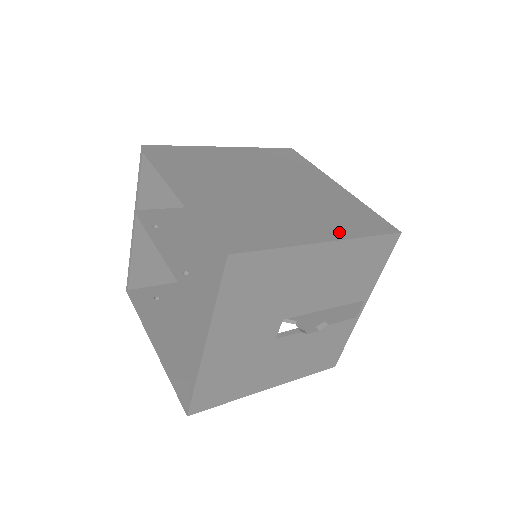
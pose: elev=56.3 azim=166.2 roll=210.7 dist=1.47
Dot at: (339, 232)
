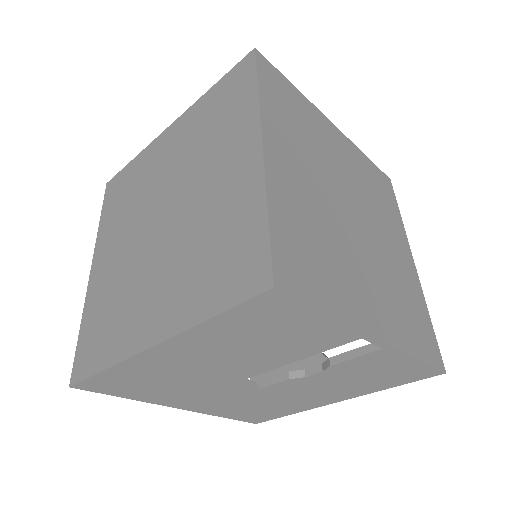
Dot at: (176, 316)
